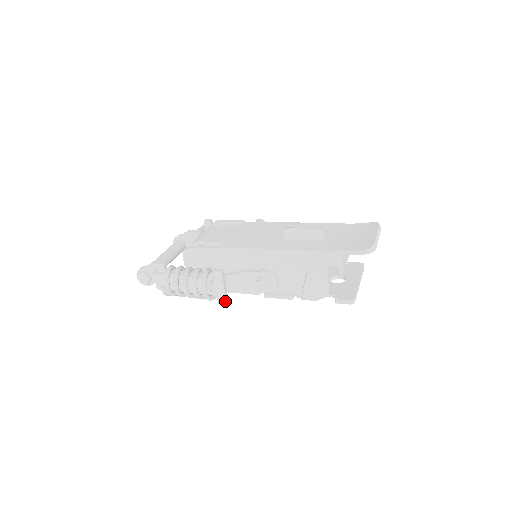
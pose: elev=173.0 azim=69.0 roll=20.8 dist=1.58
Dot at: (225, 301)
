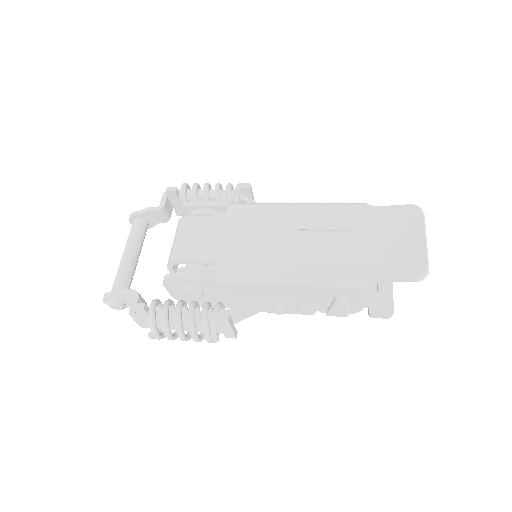
Dot at: (234, 337)
